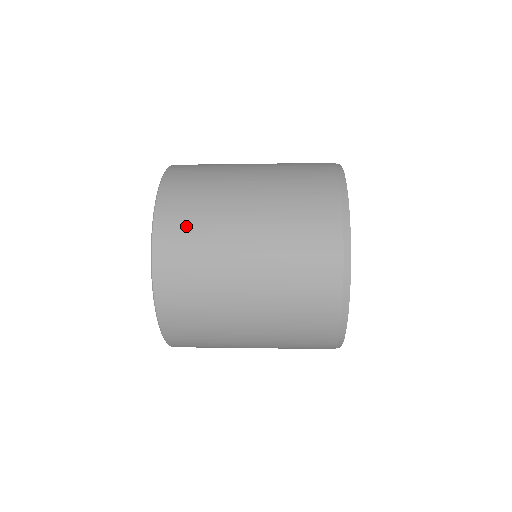
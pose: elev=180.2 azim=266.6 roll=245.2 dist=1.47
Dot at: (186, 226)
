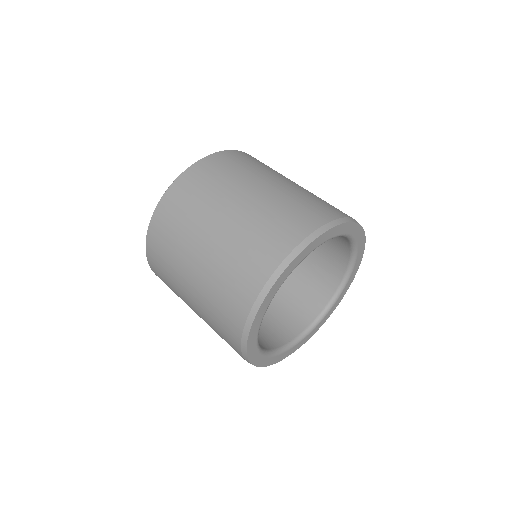
Dot at: (161, 253)
